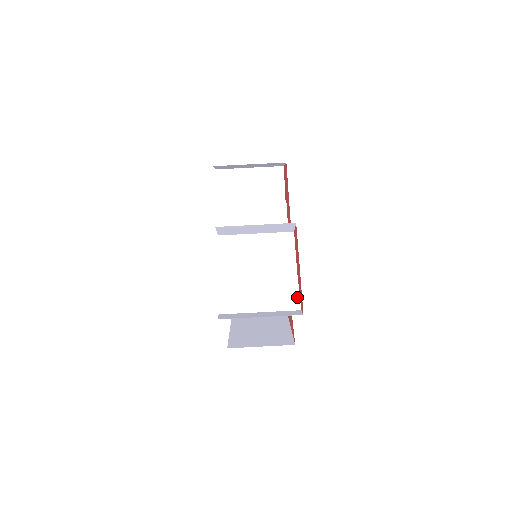
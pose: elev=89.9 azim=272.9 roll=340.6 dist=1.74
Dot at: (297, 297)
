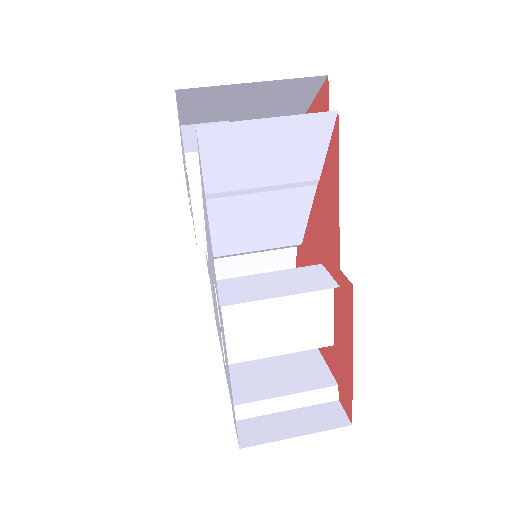
Dot at: occluded
